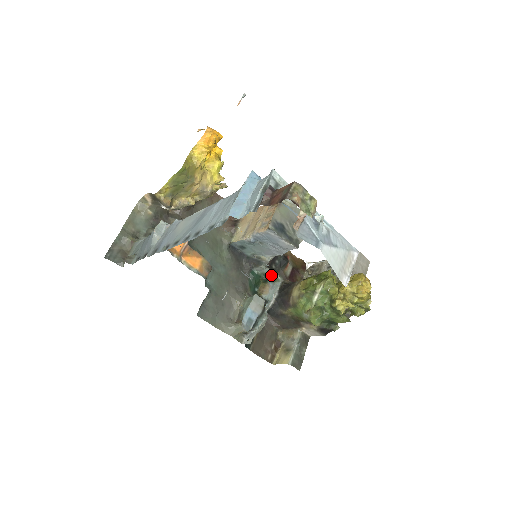
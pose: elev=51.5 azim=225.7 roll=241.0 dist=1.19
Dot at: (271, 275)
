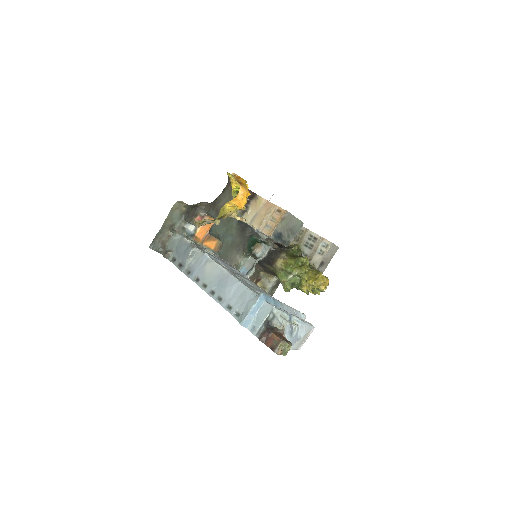
Dot at: occluded
